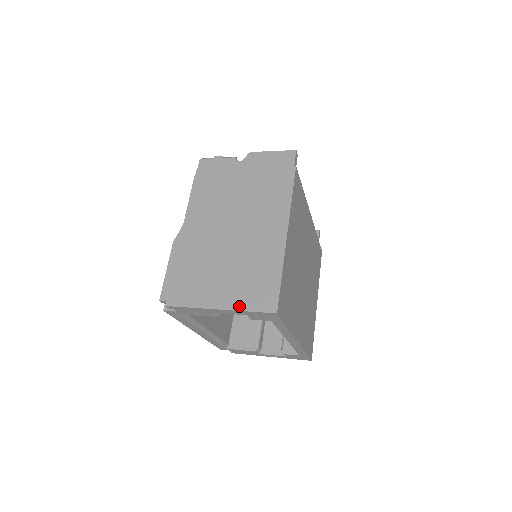
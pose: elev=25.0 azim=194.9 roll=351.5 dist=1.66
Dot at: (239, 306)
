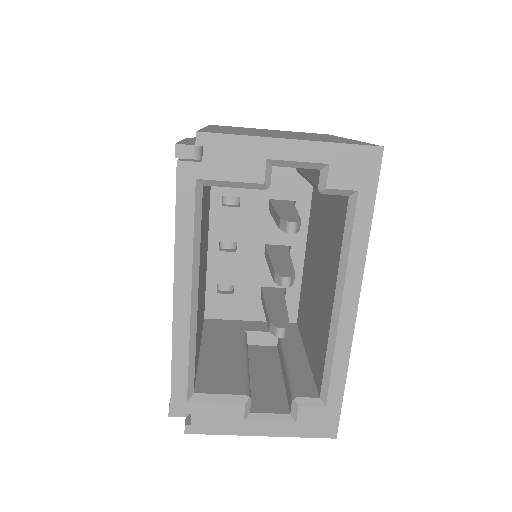
Dot at: (322, 141)
